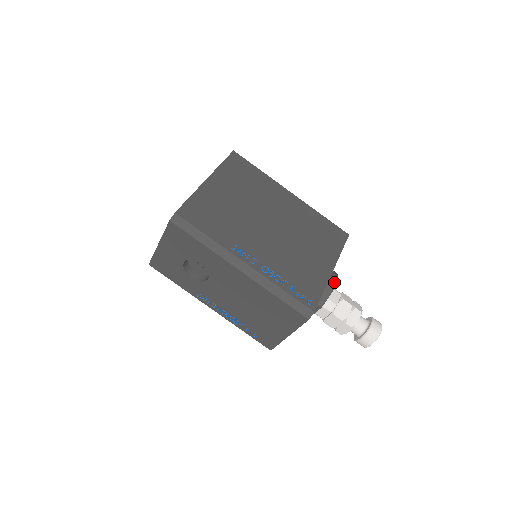
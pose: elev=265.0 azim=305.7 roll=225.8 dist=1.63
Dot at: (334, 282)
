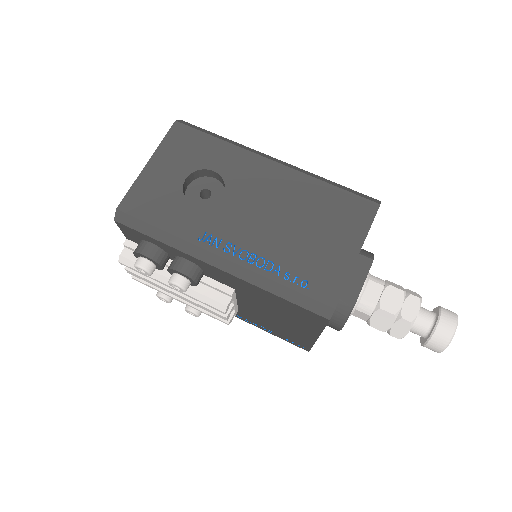
Dot at: occluded
